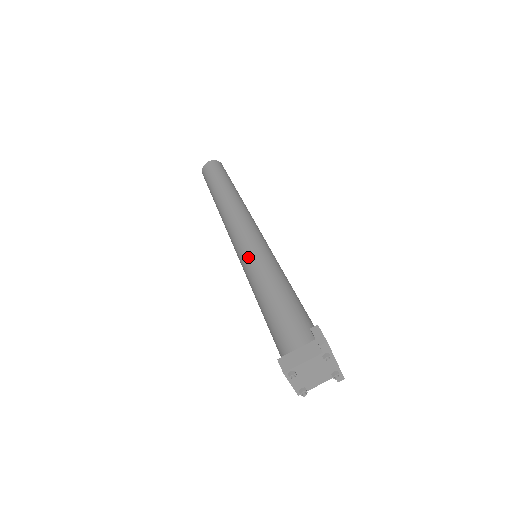
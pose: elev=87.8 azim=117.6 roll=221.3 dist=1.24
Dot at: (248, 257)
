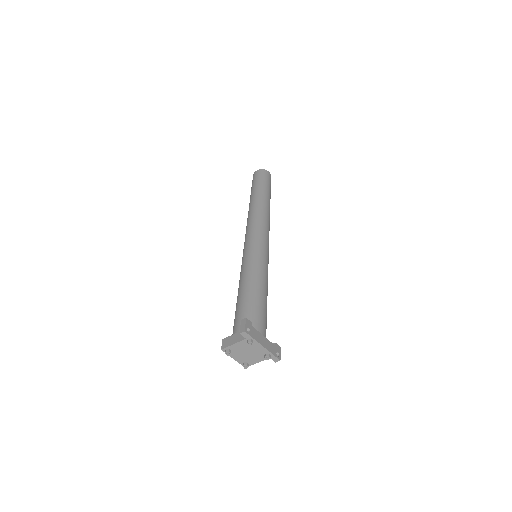
Dot at: (243, 258)
